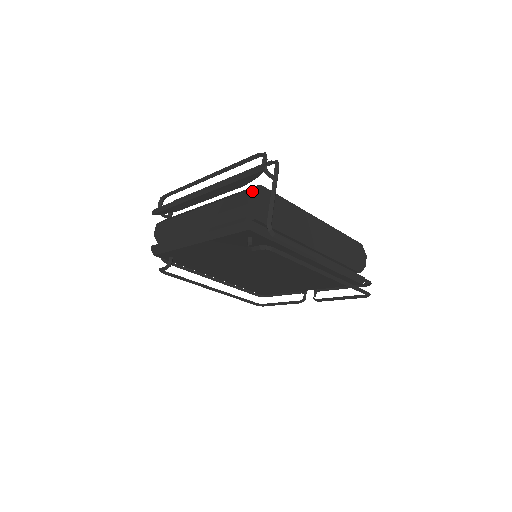
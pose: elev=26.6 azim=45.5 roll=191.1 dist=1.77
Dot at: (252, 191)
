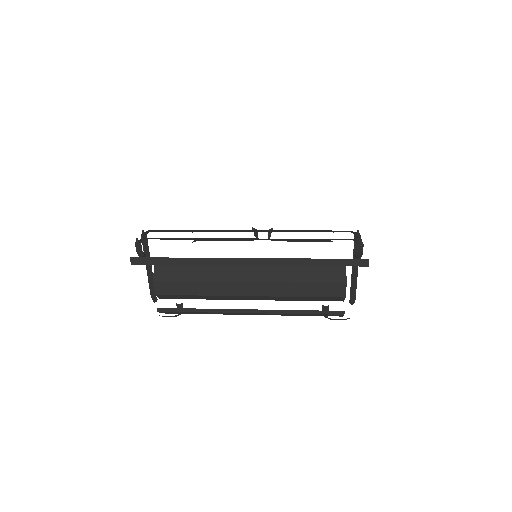
Dot at: (346, 281)
